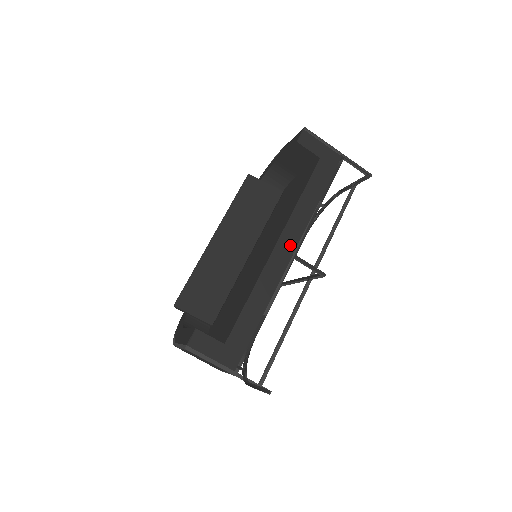
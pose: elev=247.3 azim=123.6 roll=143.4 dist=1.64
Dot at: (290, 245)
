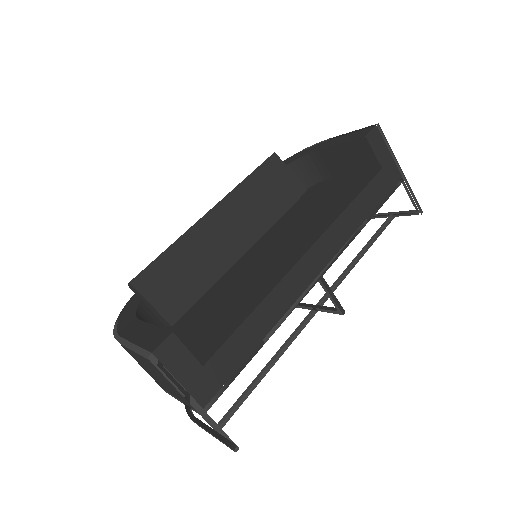
Dot at: (320, 260)
